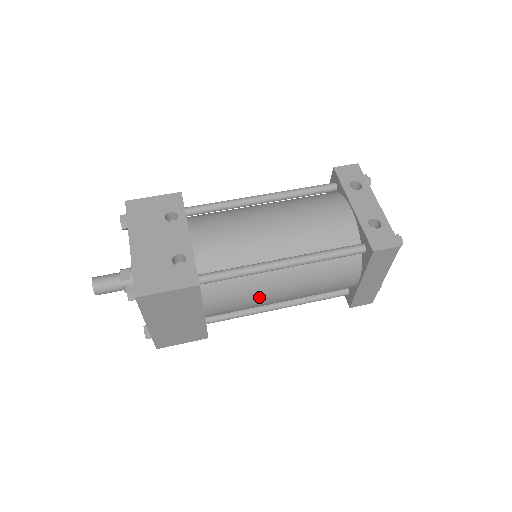
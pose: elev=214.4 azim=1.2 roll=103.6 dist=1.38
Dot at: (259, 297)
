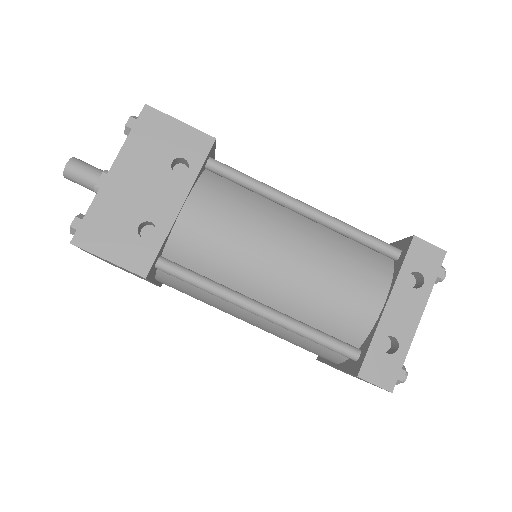
Dot at: (219, 308)
